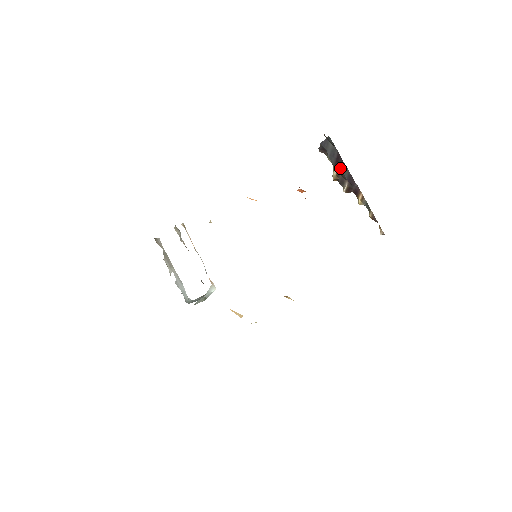
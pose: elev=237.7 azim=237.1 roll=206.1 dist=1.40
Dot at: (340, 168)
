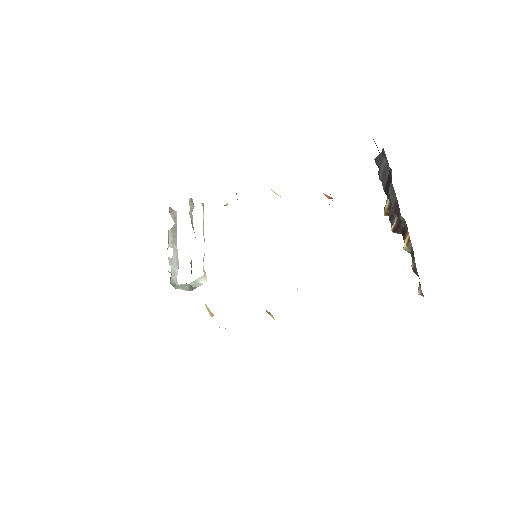
Dot at: (388, 192)
